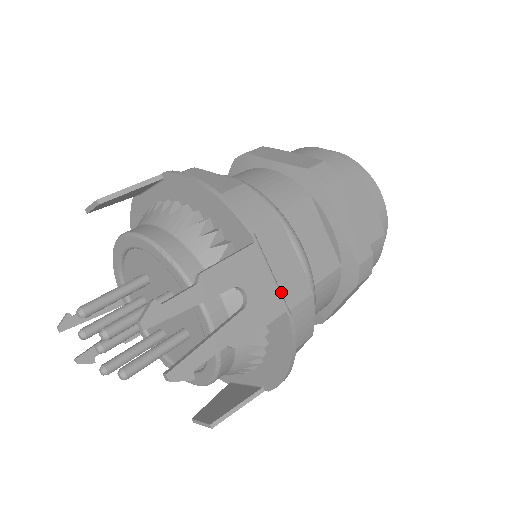
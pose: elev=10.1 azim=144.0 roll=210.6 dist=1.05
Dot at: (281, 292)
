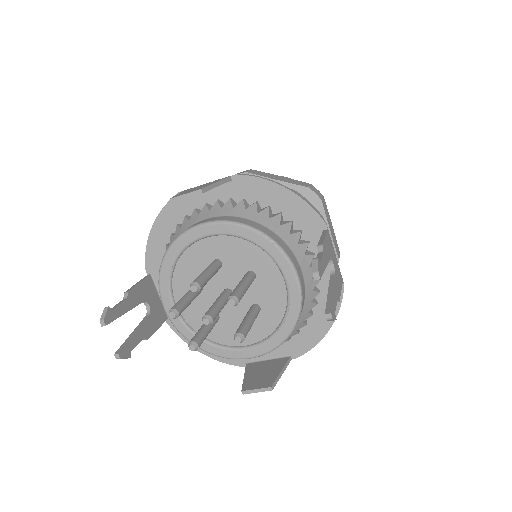
Dot at: occluded
